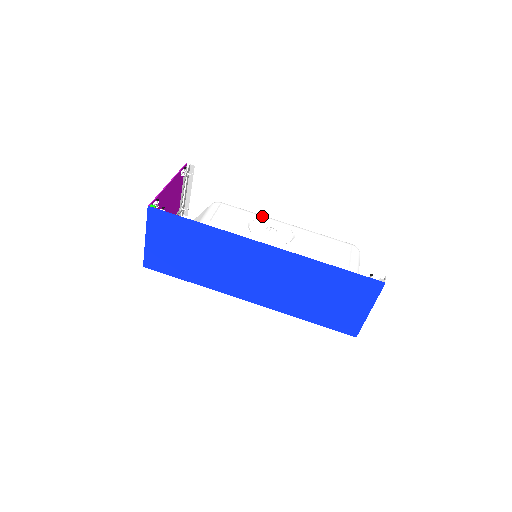
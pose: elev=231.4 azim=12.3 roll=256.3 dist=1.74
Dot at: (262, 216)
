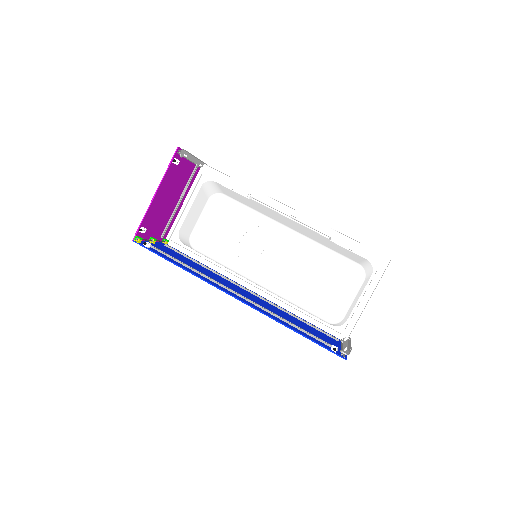
Dot at: (258, 223)
